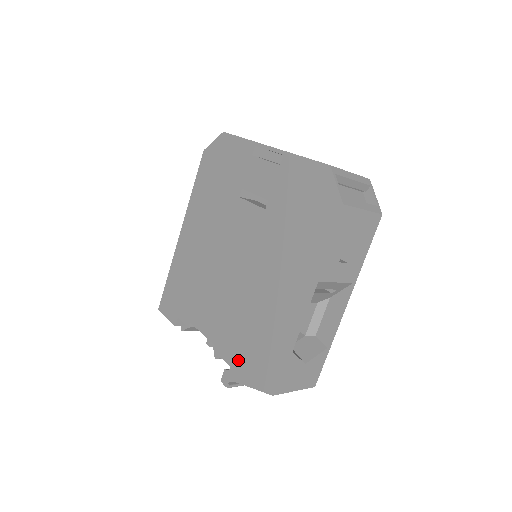
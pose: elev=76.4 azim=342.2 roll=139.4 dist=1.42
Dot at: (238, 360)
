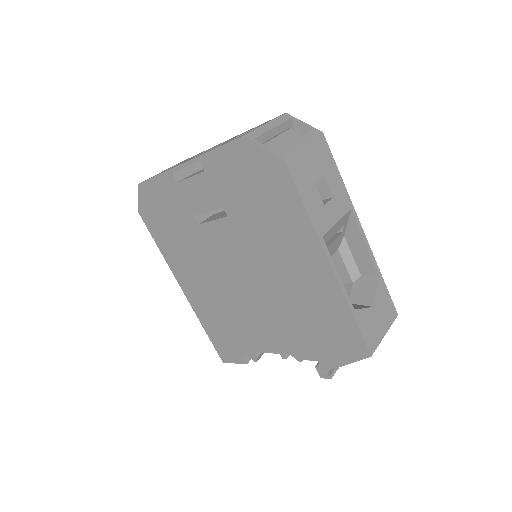
Dot at: (318, 351)
